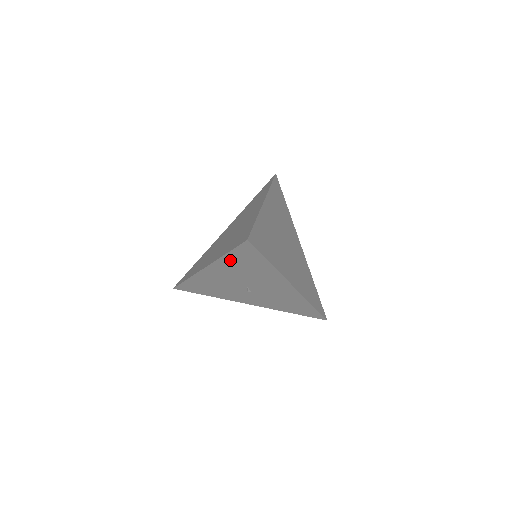
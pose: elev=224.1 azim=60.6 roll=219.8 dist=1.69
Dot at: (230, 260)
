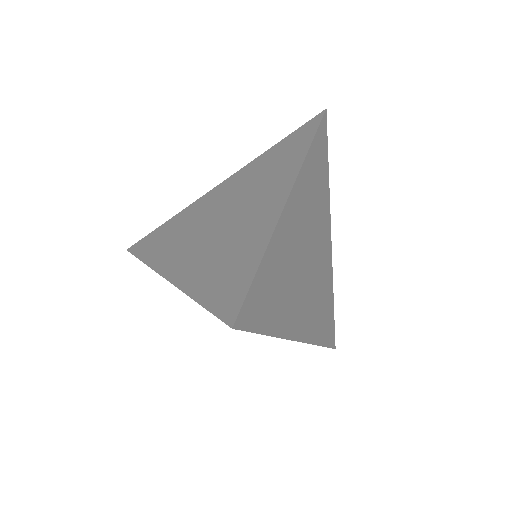
Dot at: occluded
